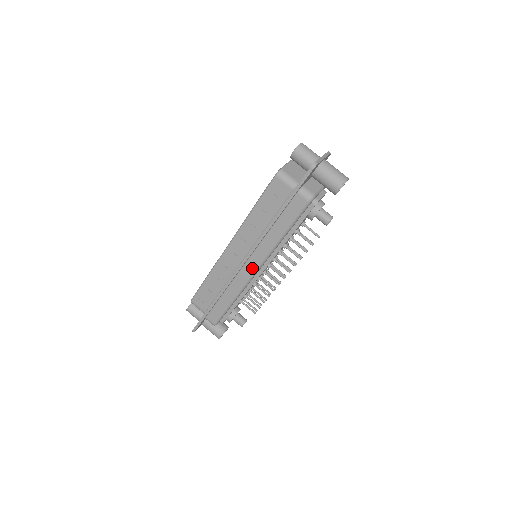
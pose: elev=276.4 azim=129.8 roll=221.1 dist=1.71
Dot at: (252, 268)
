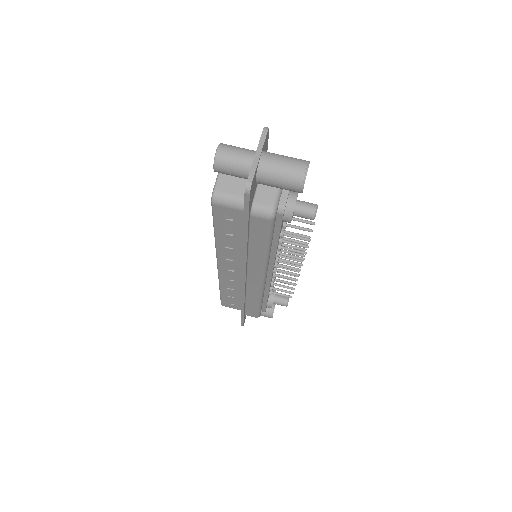
Dot at: (257, 280)
